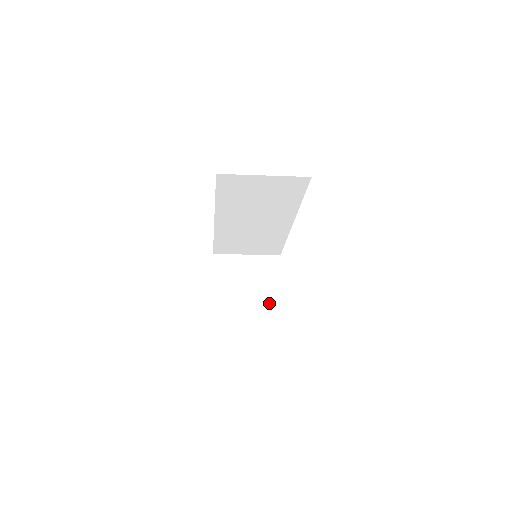
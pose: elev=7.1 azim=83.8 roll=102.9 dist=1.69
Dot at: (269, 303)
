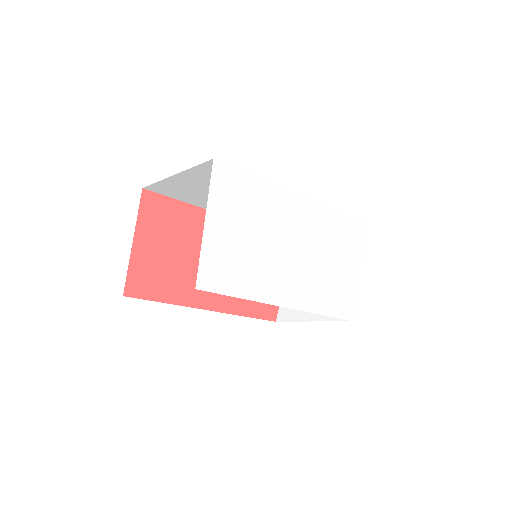
Dot at: occluded
